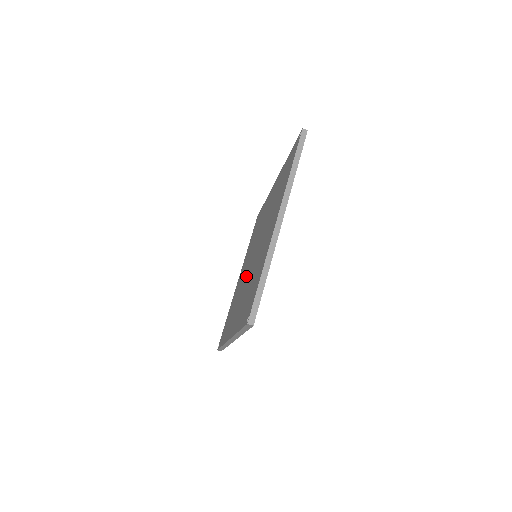
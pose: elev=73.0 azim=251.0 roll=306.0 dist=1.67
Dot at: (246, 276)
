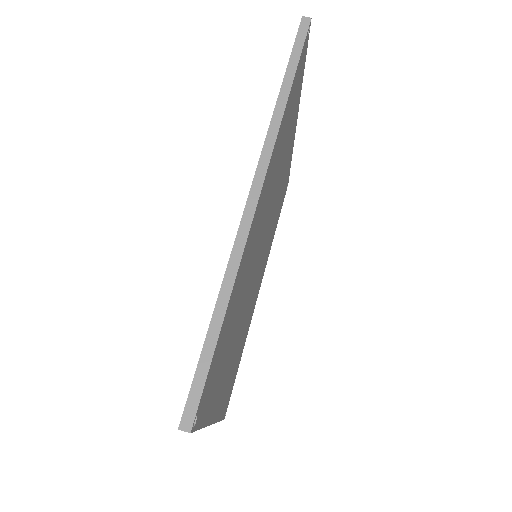
Dot at: occluded
